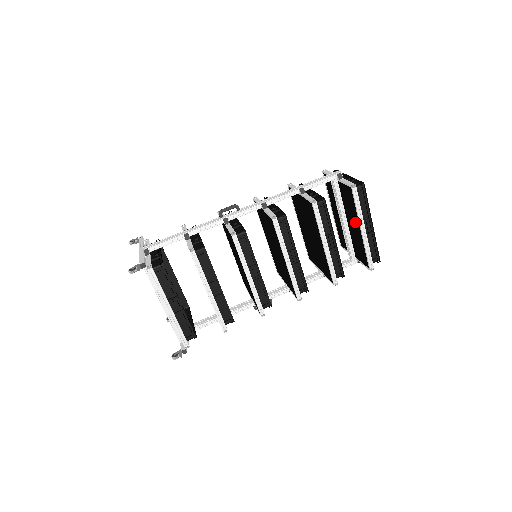
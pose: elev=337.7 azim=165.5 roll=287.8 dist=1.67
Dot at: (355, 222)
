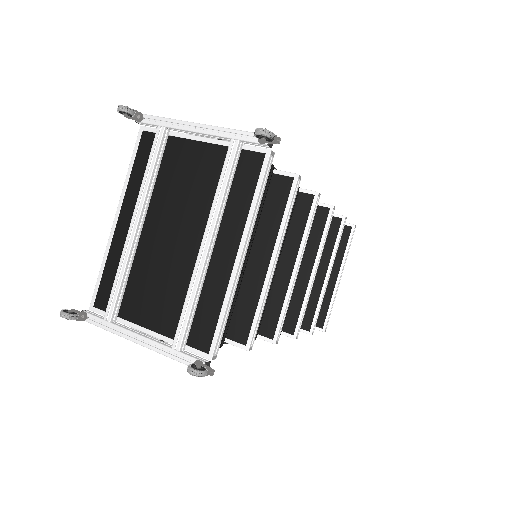
Dot at: occluded
